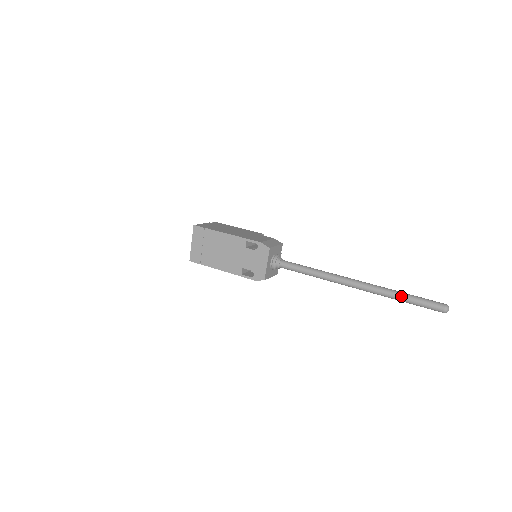
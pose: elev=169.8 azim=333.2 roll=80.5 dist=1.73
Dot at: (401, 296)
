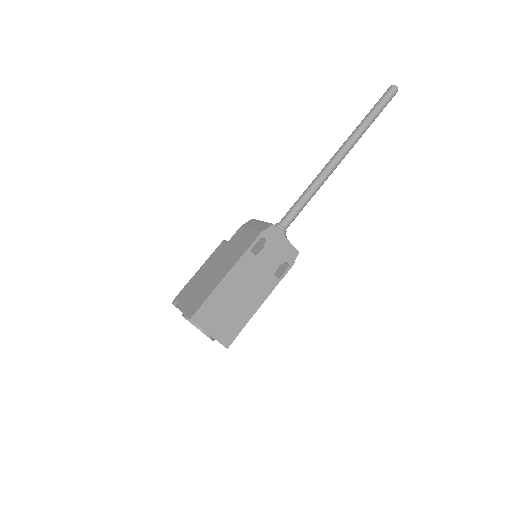
Dot at: (371, 118)
